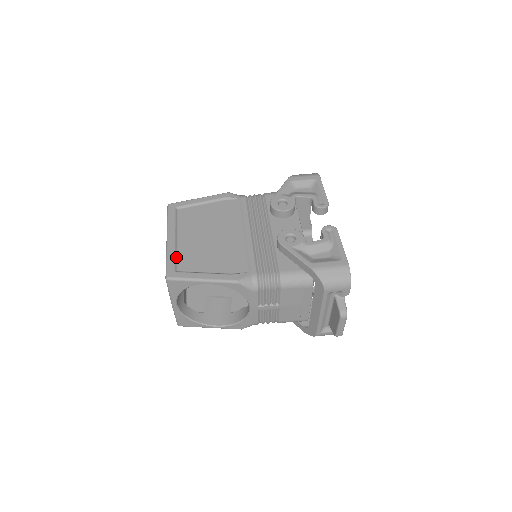
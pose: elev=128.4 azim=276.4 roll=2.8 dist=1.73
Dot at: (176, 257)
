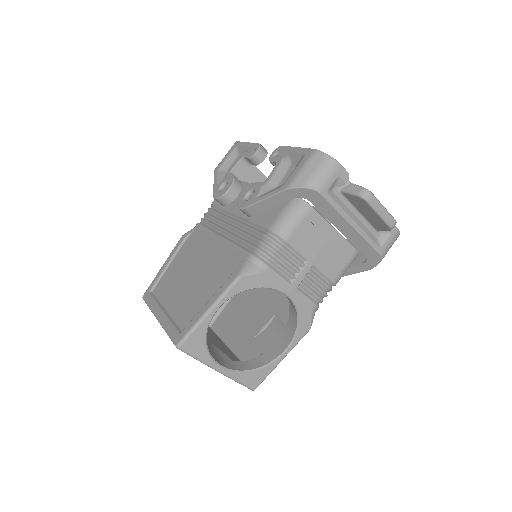
Dot at: (174, 323)
